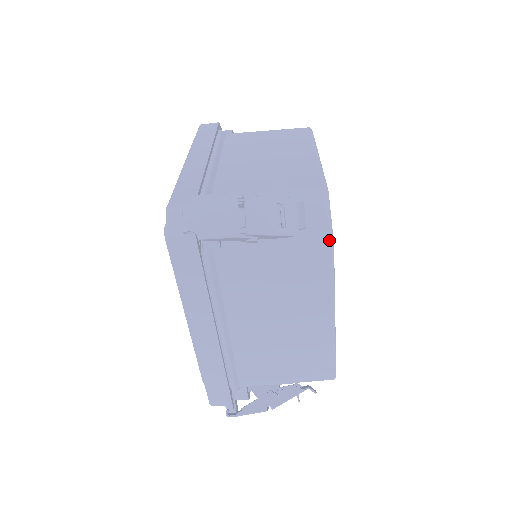
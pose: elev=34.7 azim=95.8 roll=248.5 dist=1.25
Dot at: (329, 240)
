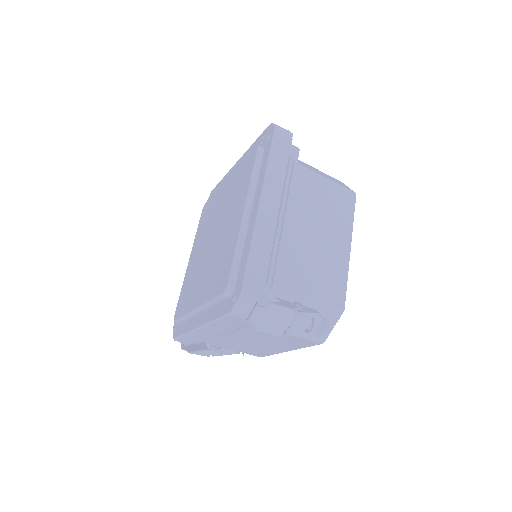
Dot at: (324, 340)
